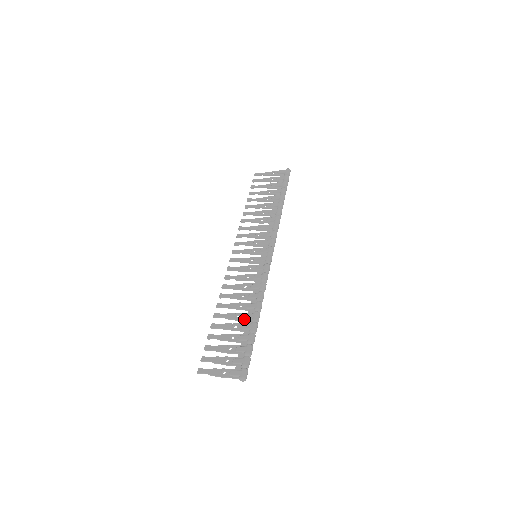
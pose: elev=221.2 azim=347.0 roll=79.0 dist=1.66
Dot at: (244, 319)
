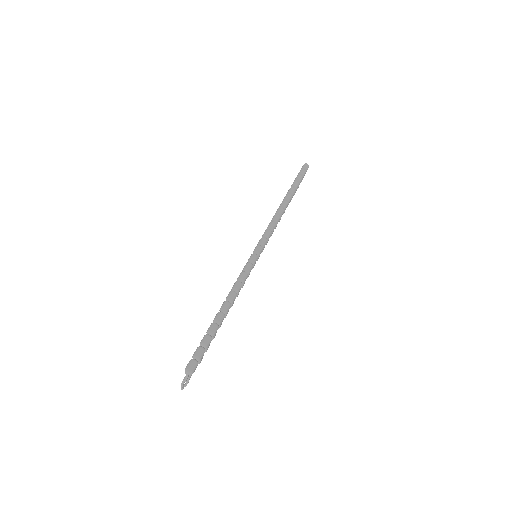
Dot at: occluded
